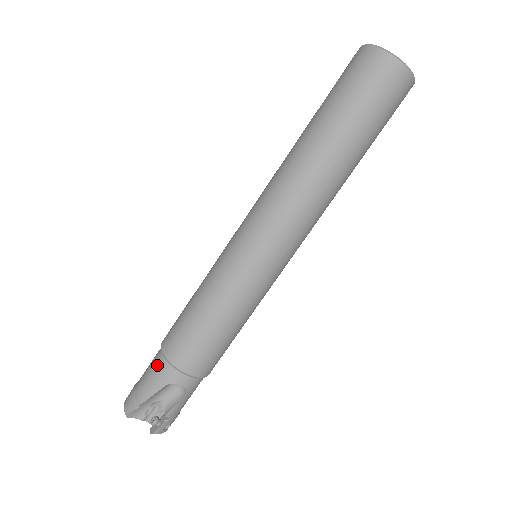
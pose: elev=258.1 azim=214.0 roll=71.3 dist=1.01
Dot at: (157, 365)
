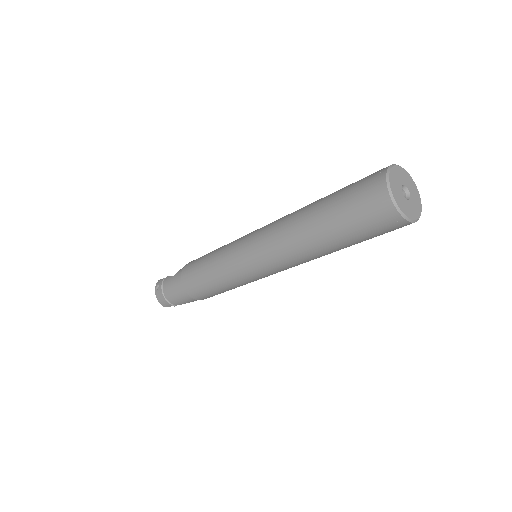
Dot at: (185, 297)
